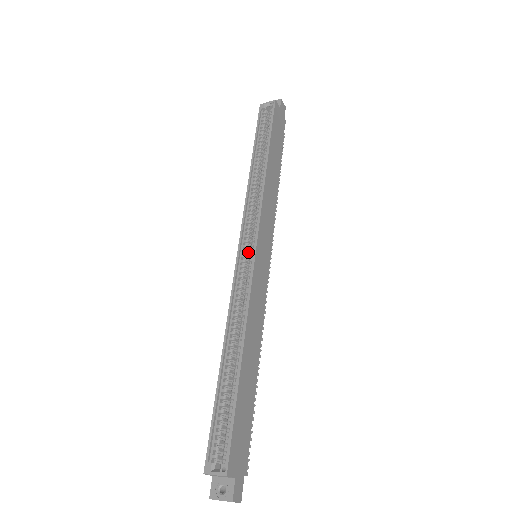
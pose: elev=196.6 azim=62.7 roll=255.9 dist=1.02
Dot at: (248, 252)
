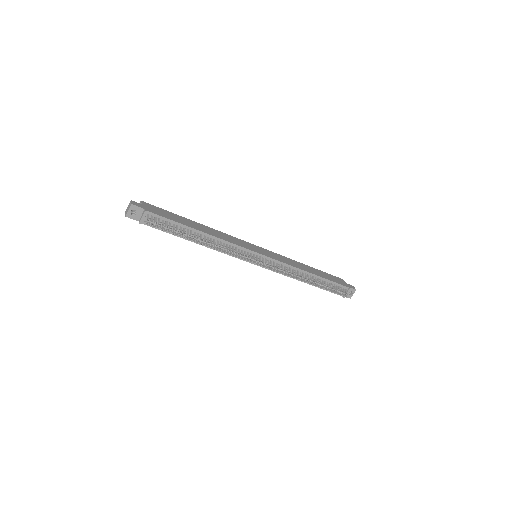
Dot at: occluded
